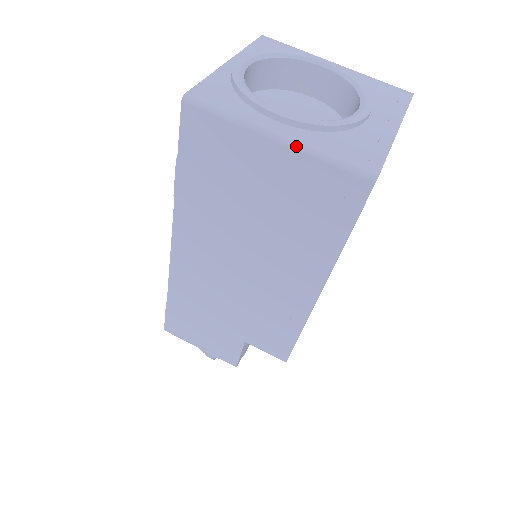
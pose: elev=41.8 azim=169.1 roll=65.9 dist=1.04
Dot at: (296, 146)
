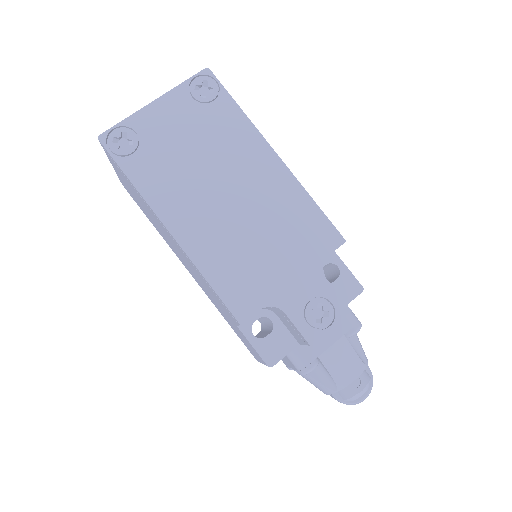
Dot at: occluded
